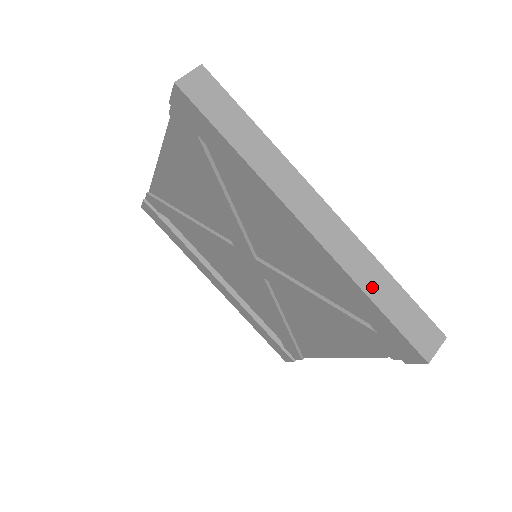
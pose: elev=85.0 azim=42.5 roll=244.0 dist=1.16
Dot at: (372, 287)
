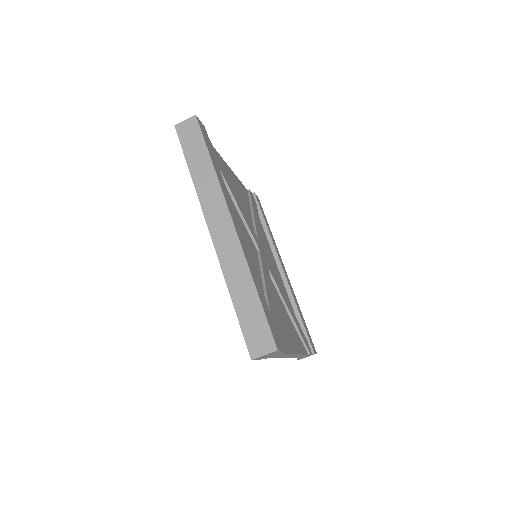
Dot at: (236, 289)
